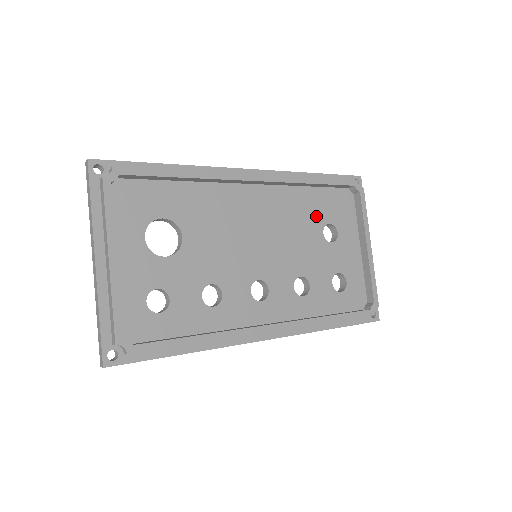
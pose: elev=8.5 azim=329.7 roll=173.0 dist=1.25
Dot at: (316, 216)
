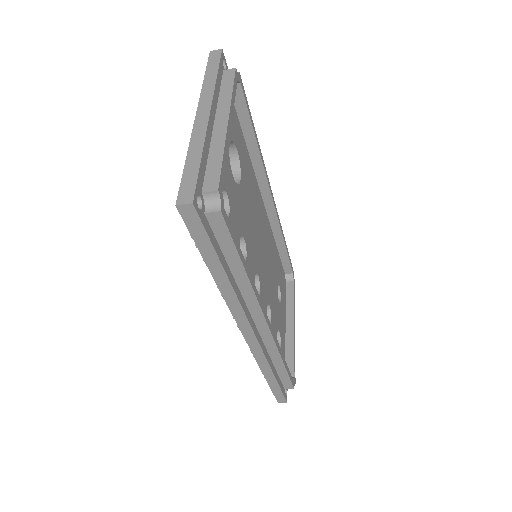
Dot at: (276, 271)
